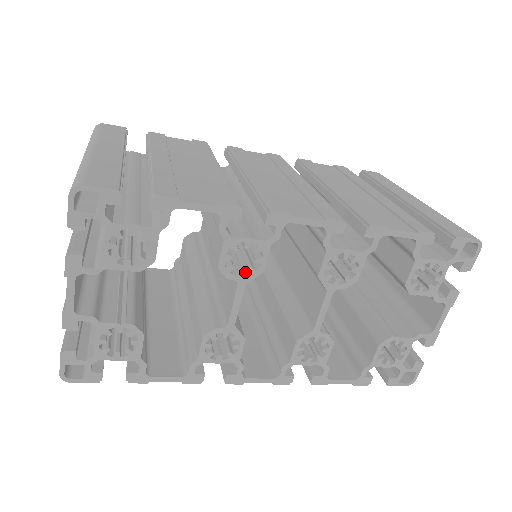
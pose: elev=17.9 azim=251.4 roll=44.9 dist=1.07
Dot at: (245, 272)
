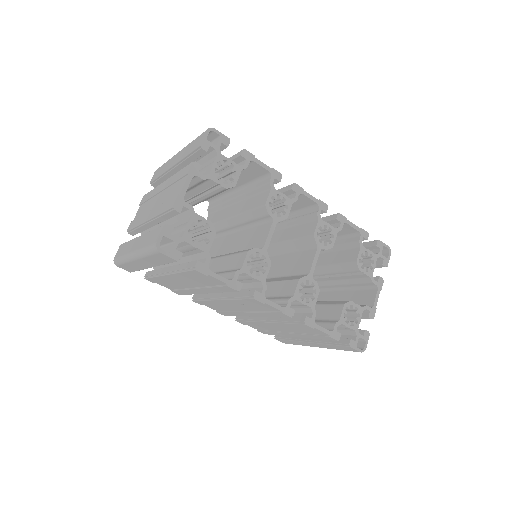
Dot at: (276, 217)
